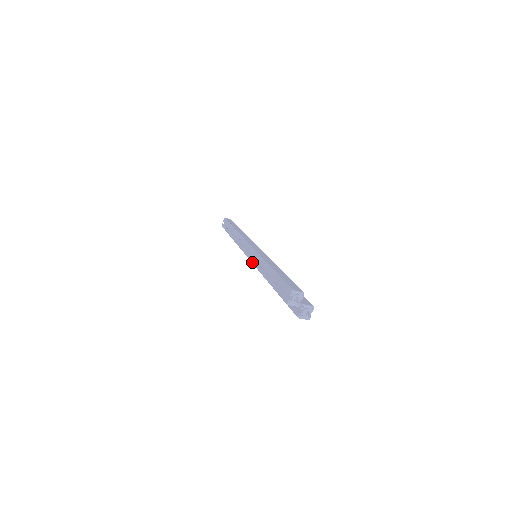
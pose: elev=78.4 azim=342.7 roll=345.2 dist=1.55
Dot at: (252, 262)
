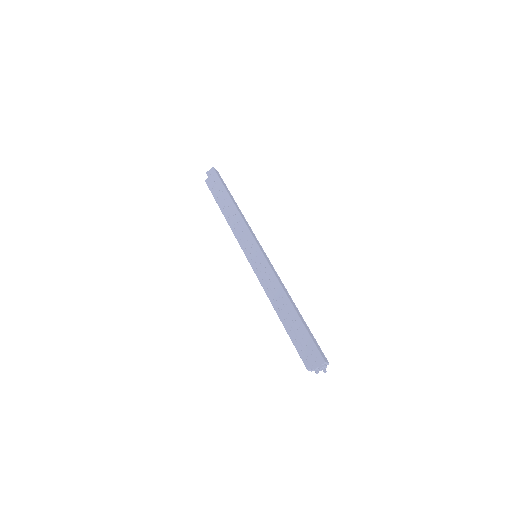
Dot at: (264, 276)
